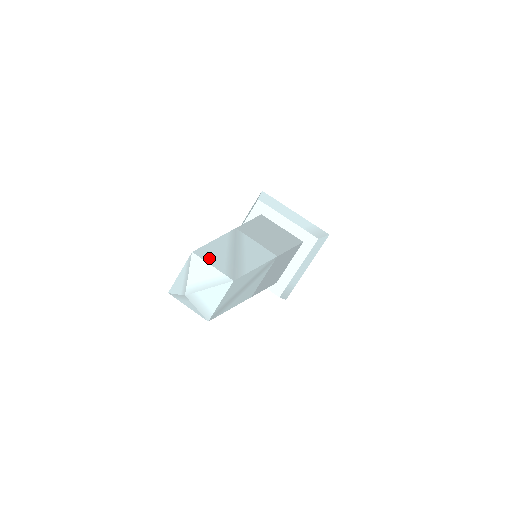
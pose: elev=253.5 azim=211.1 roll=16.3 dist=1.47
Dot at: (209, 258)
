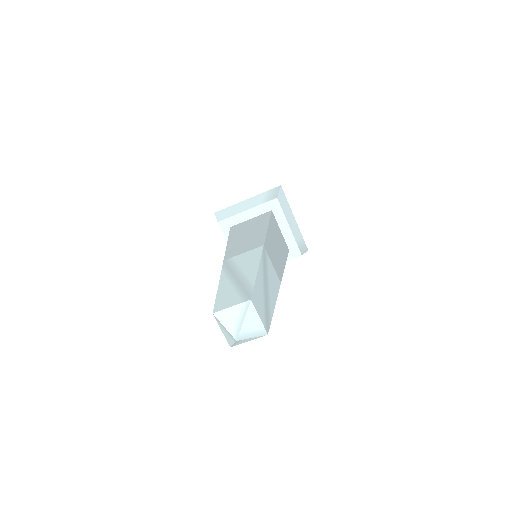
Dot at: (225, 304)
